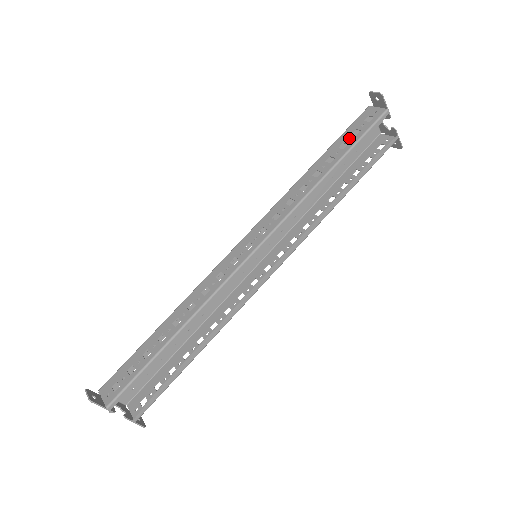
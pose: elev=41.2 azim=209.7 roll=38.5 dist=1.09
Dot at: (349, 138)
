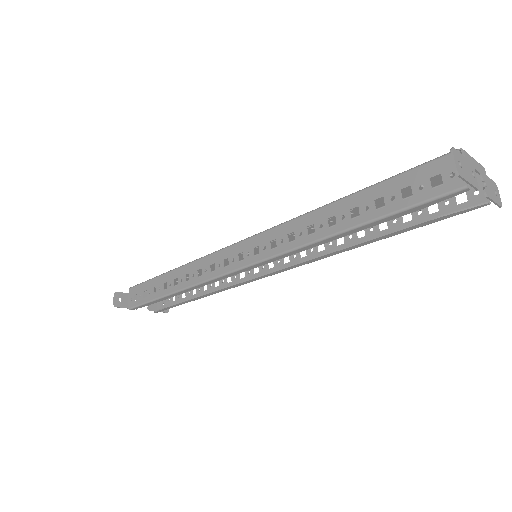
Dot at: (393, 195)
